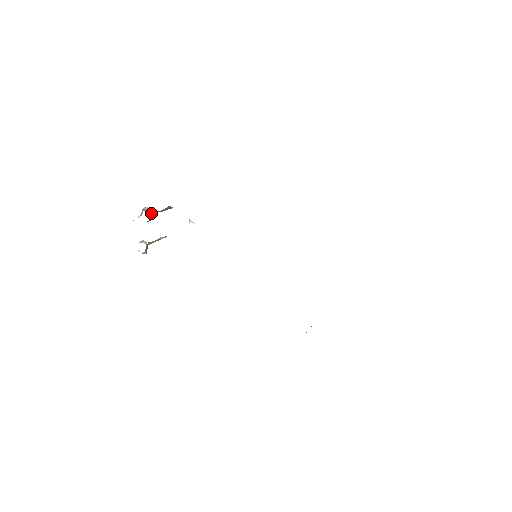
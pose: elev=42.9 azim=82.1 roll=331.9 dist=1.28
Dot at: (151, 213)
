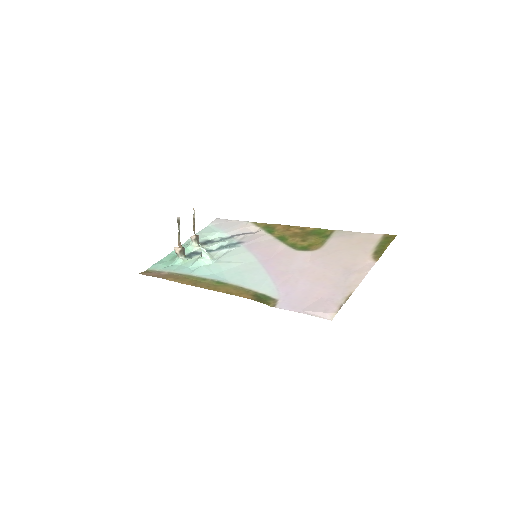
Dot at: (181, 251)
